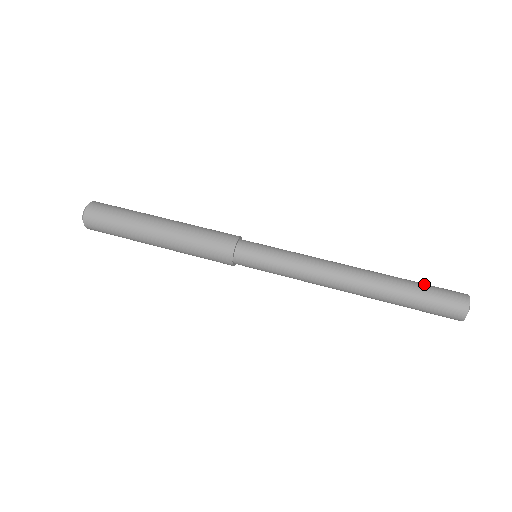
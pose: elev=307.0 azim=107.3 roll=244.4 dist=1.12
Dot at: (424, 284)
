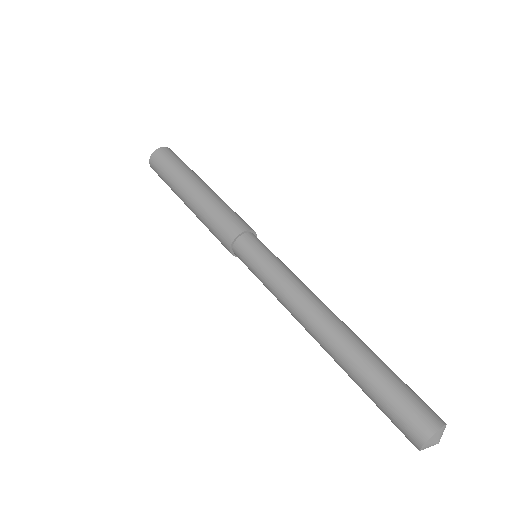
Dot at: occluded
